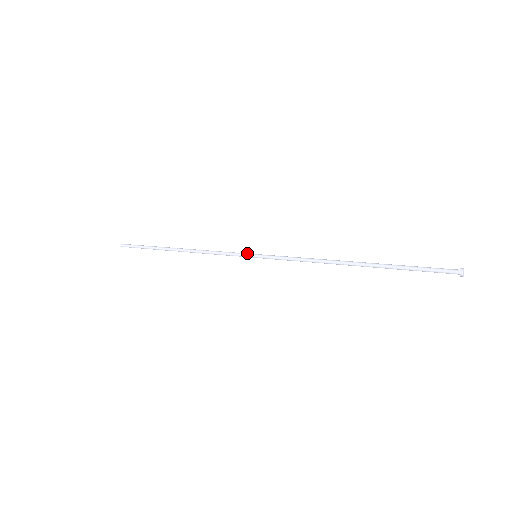
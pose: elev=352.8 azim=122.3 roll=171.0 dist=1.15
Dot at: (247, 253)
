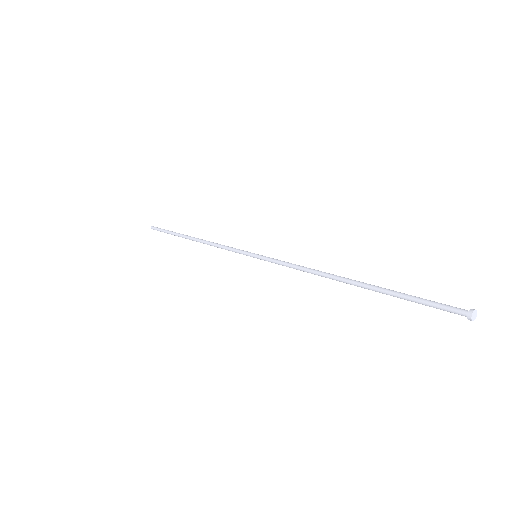
Dot at: (247, 252)
